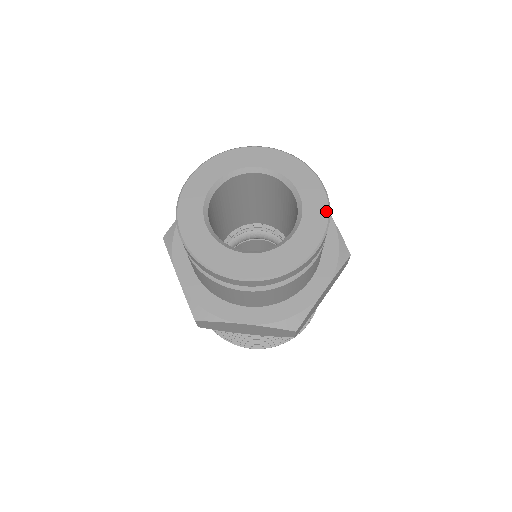
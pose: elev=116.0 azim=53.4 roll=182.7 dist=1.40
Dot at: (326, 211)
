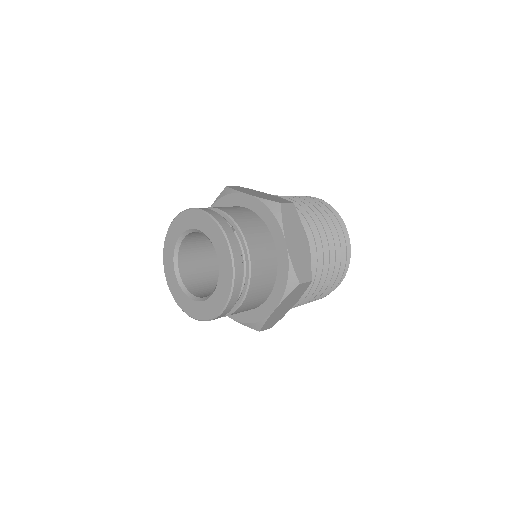
Dot at: (231, 281)
